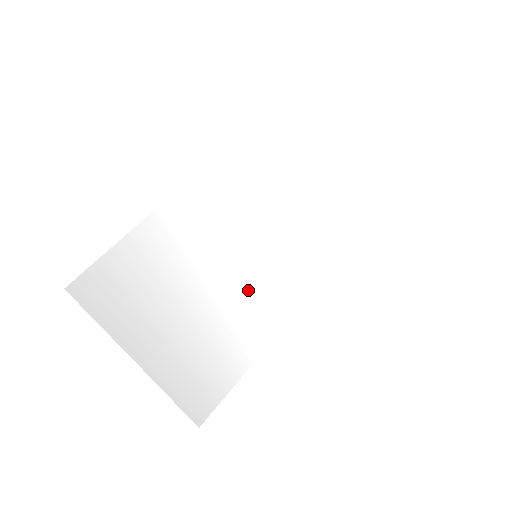
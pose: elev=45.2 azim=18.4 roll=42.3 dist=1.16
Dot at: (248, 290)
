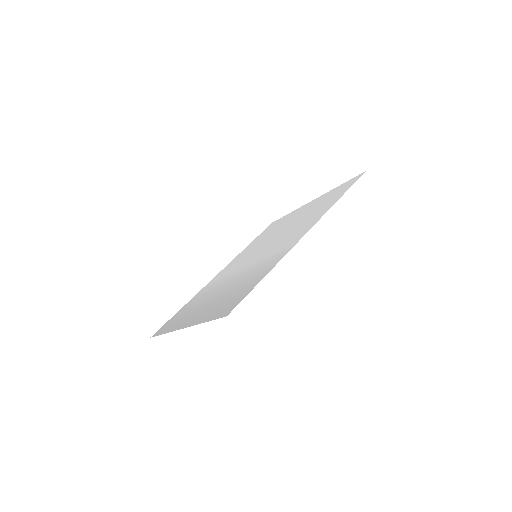
Dot at: (235, 271)
